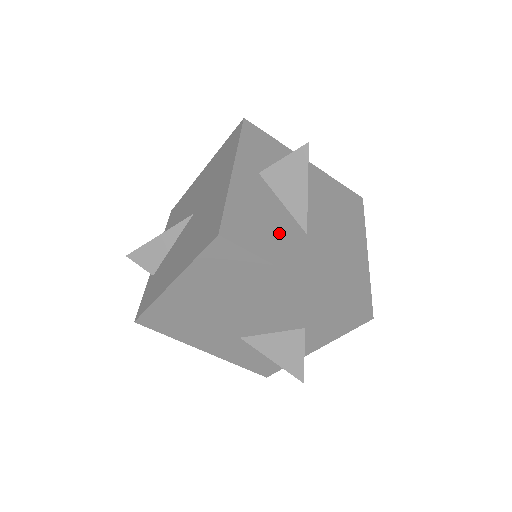
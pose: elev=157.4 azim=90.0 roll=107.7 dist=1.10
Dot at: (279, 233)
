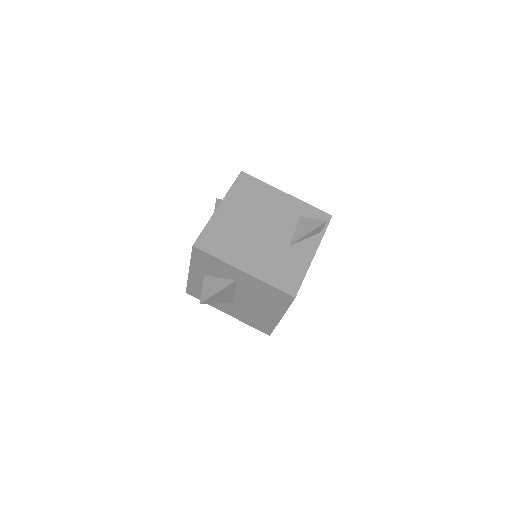
Dot at: occluded
